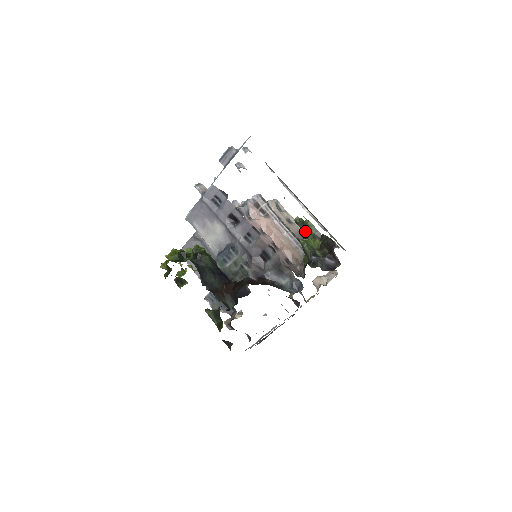
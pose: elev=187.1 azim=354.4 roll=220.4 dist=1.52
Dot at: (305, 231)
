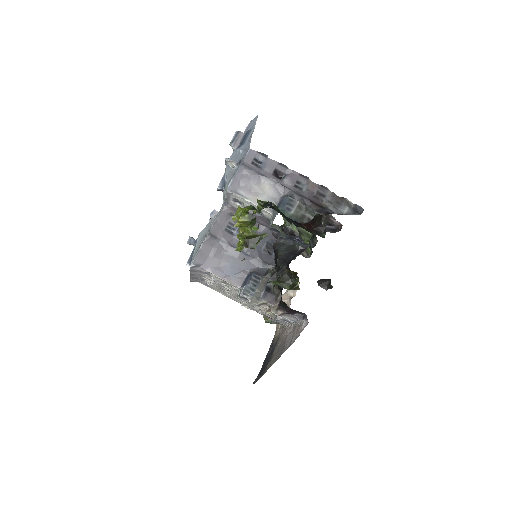
Dot at: (286, 224)
